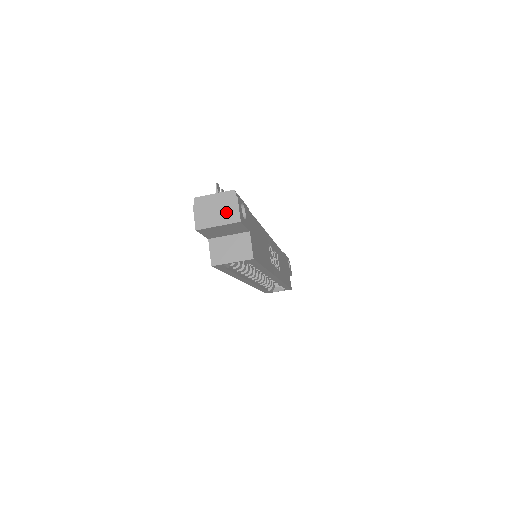
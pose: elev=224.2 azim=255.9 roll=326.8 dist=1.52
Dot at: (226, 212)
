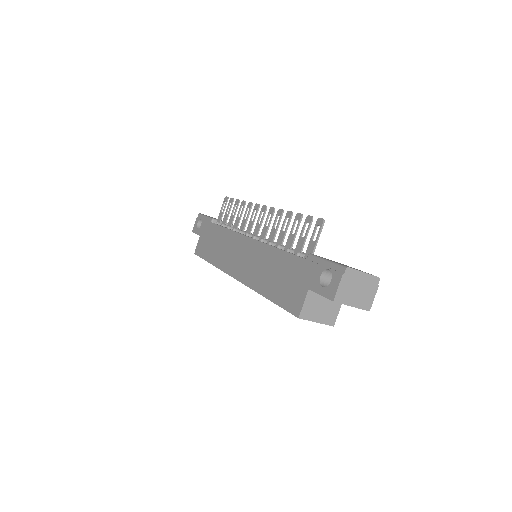
Dot at: (364, 296)
